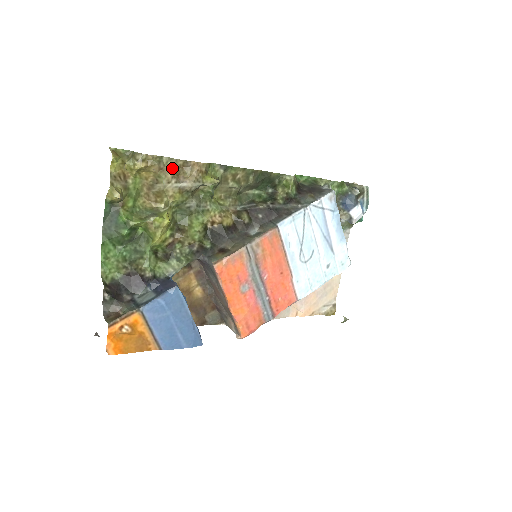
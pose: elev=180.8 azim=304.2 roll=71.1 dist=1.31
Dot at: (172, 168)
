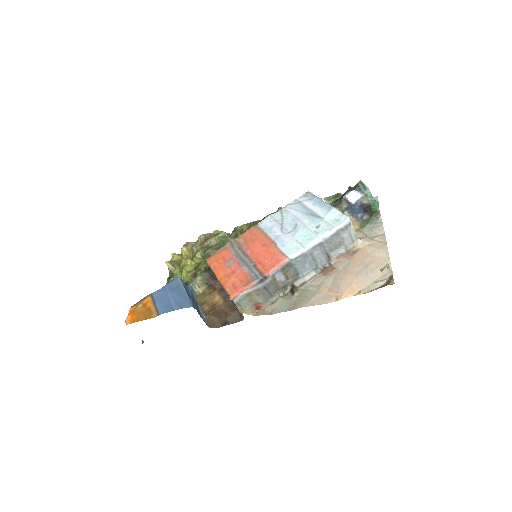
Dot at: (199, 242)
